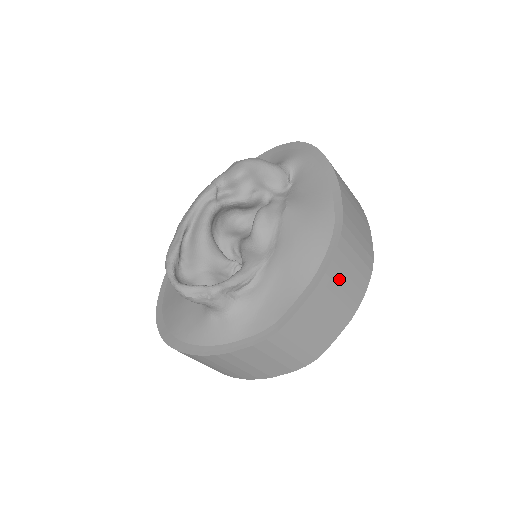
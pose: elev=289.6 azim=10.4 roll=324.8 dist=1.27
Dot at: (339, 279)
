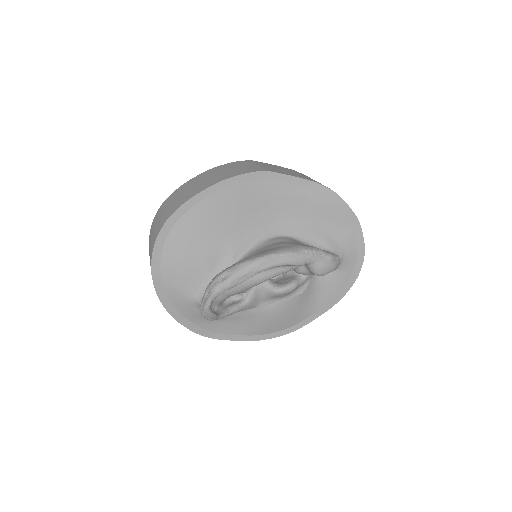
Dot at: occluded
